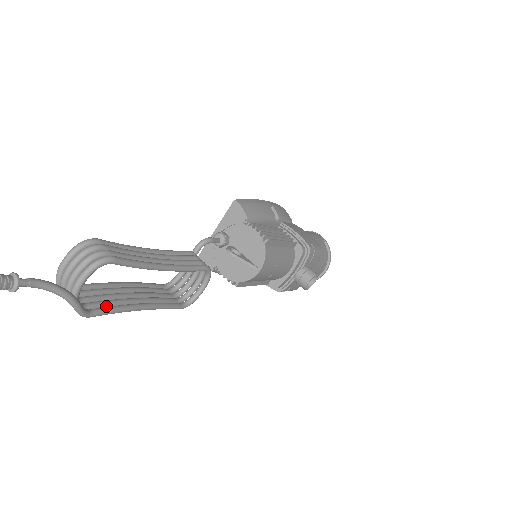
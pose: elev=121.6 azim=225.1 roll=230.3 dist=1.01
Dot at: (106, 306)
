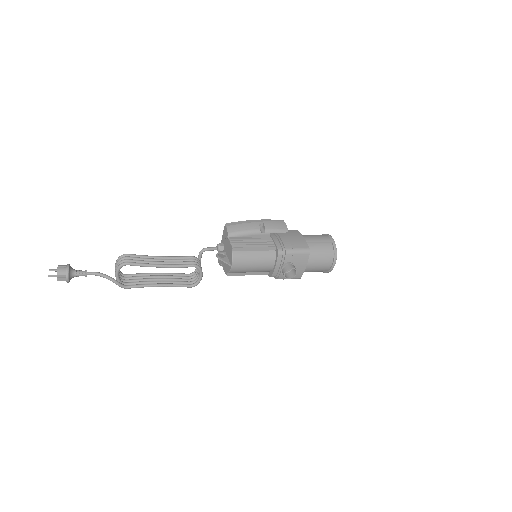
Dot at: (138, 284)
